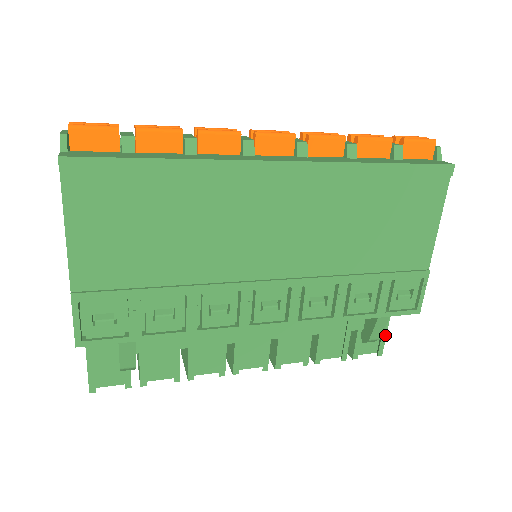
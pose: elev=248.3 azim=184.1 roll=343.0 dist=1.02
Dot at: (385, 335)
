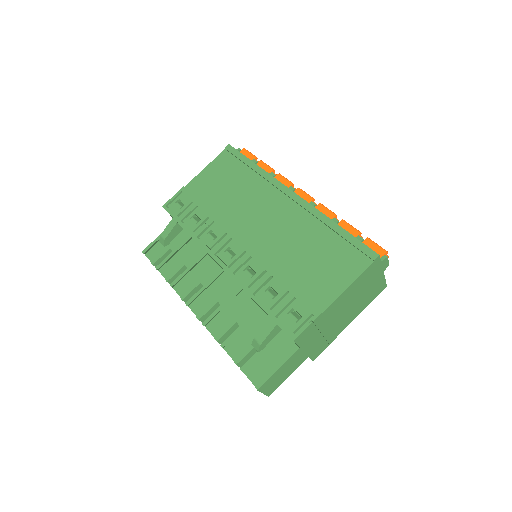
Dot at: (272, 374)
